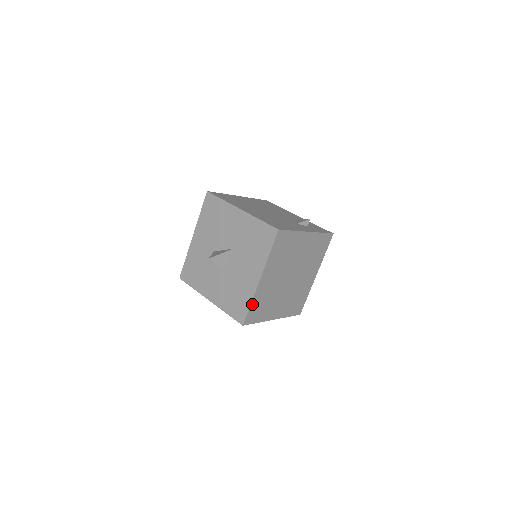
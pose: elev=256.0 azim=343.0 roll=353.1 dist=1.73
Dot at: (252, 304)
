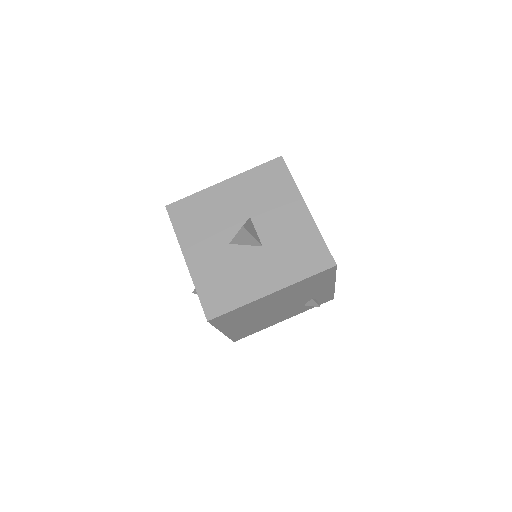
Dot at: (322, 239)
